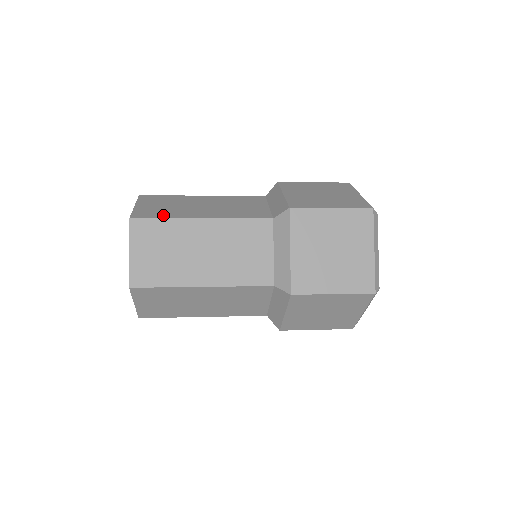
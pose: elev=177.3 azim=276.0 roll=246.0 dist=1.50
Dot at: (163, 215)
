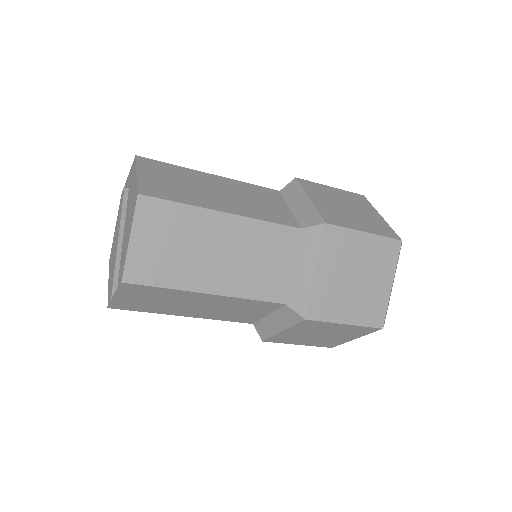
Dot at: occluded
